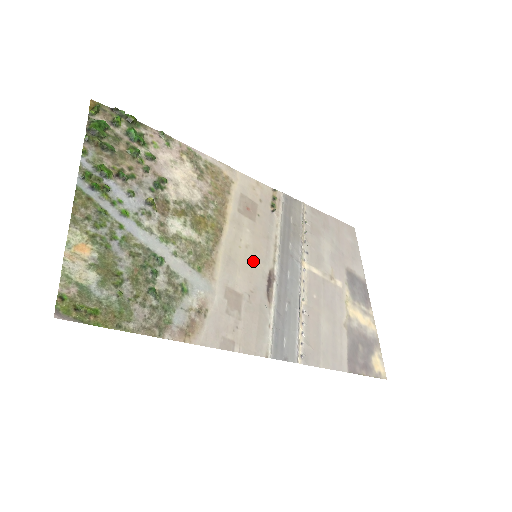
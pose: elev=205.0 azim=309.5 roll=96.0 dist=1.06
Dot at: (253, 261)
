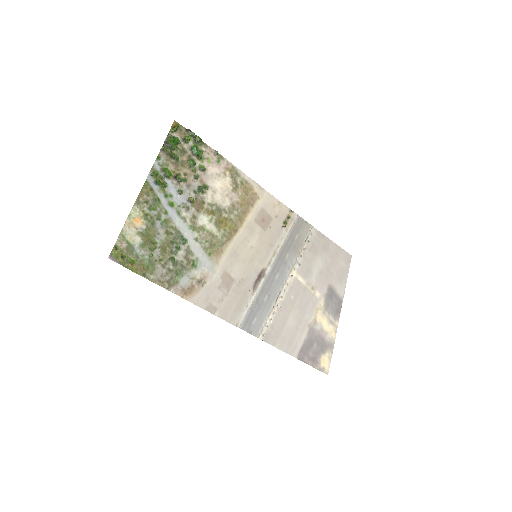
Dot at: (252, 259)
